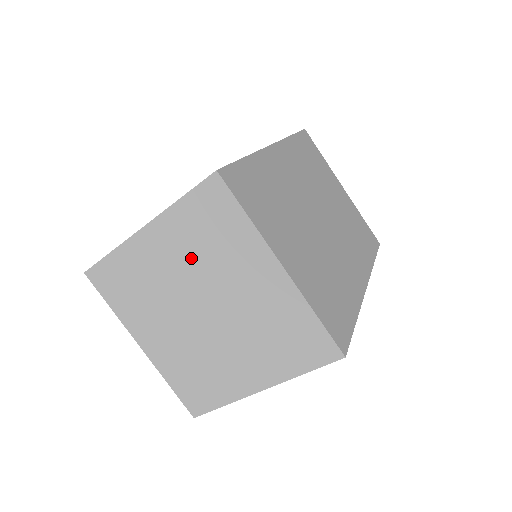
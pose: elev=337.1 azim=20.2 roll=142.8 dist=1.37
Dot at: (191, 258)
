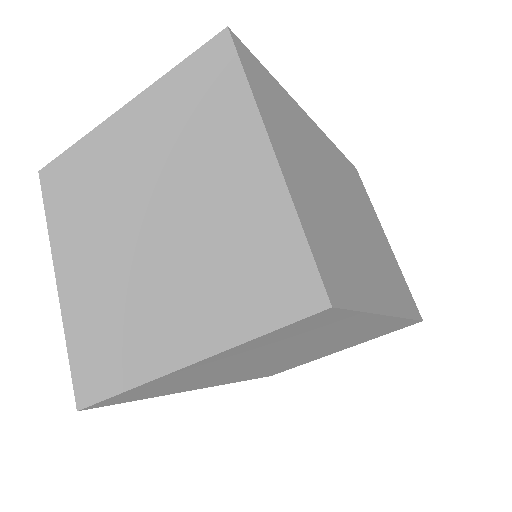
Dot at: (161, 144)
